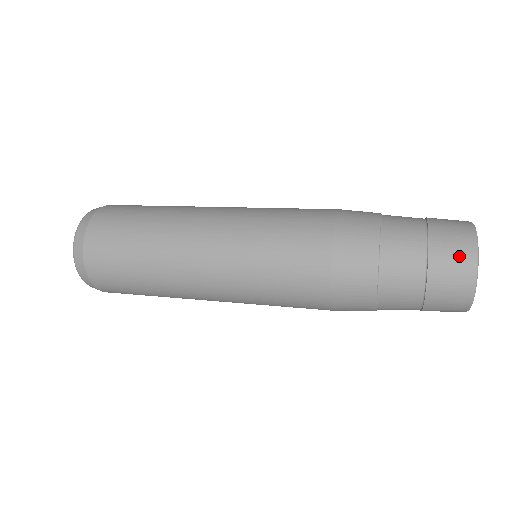
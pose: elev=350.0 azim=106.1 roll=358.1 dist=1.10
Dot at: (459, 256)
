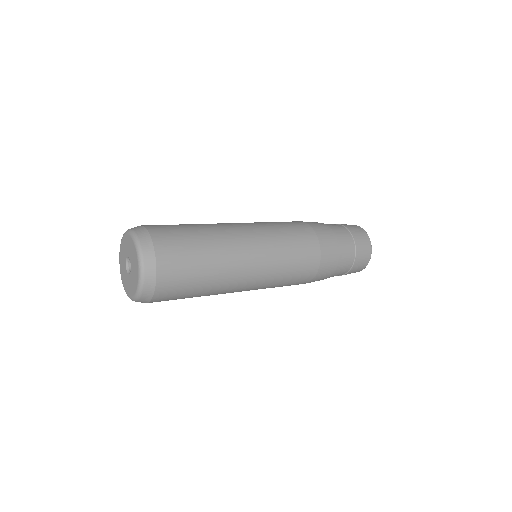
Dot at: (362, 266)
